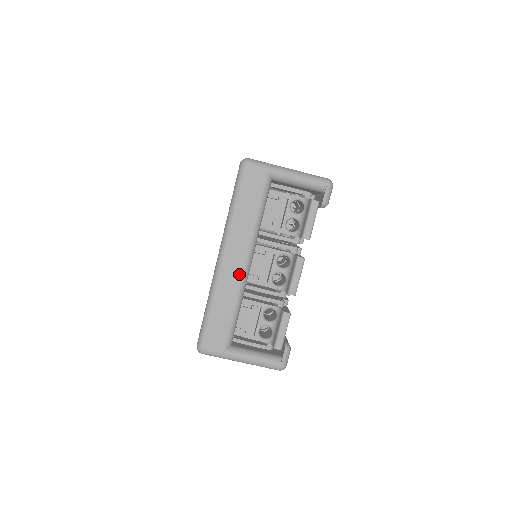
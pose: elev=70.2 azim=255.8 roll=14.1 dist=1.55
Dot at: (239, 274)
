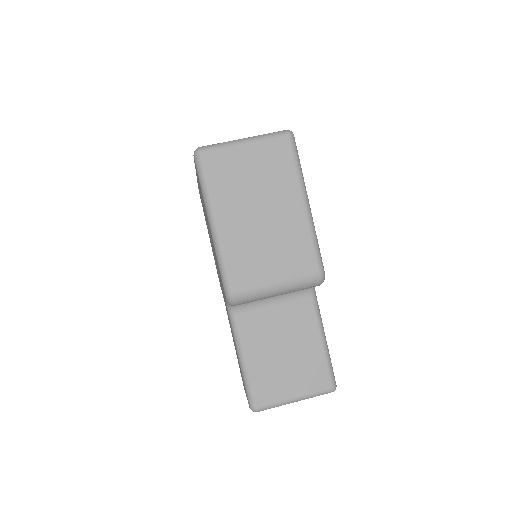
Dot at: occluded
